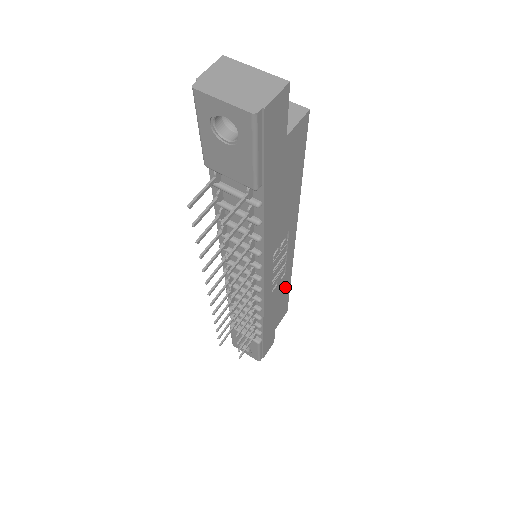
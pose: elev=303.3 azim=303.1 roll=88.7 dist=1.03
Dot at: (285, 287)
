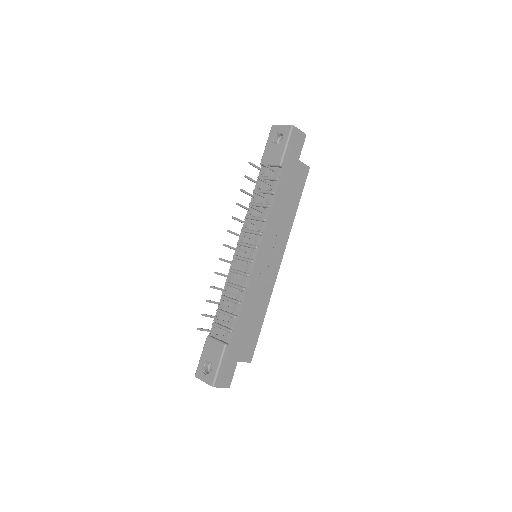
Dot at: (262, 309)
